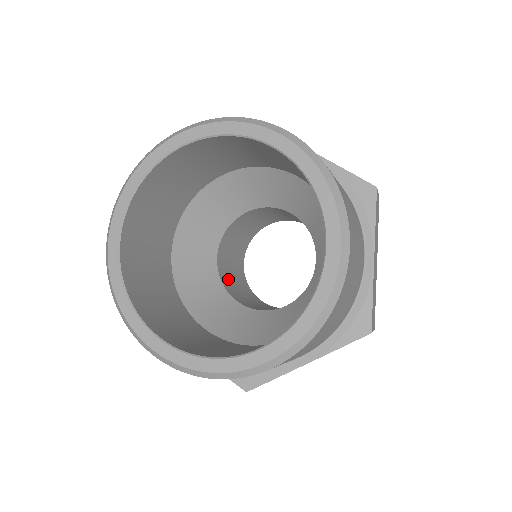
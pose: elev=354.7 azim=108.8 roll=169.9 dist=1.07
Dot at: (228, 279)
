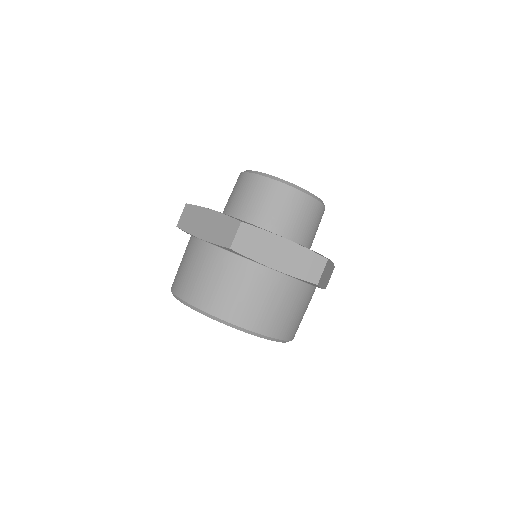
Dot at: occluded
